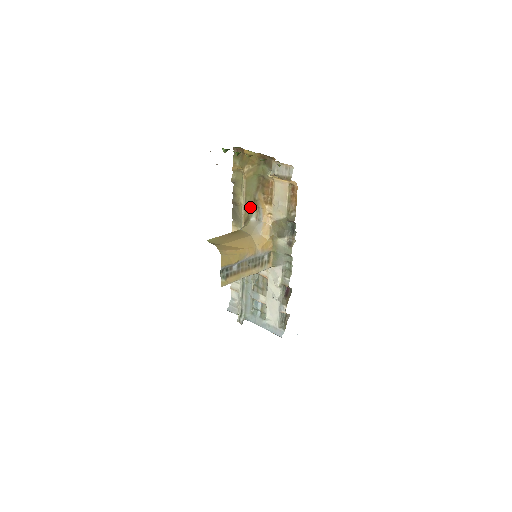
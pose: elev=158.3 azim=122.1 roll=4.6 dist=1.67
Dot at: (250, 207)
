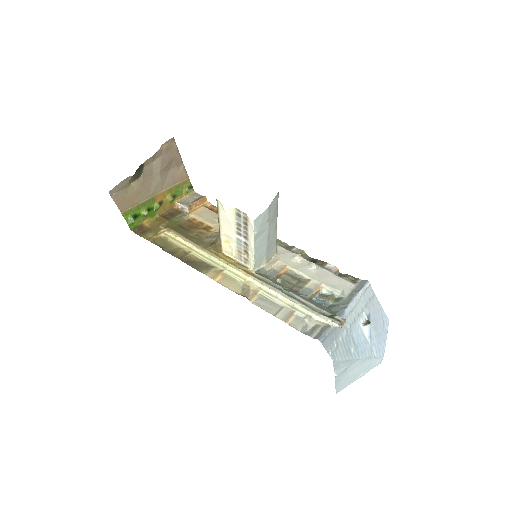
Dot at: (200, 241)
